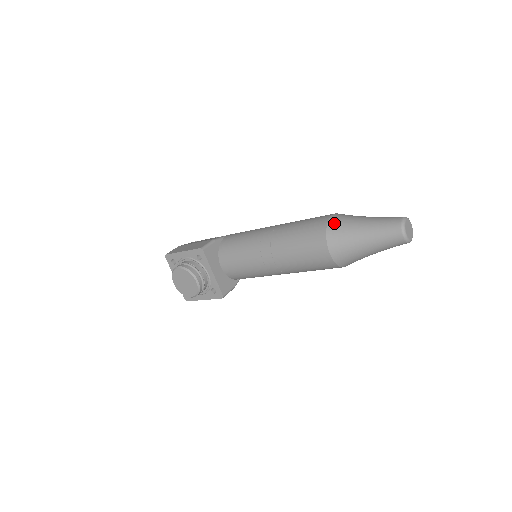
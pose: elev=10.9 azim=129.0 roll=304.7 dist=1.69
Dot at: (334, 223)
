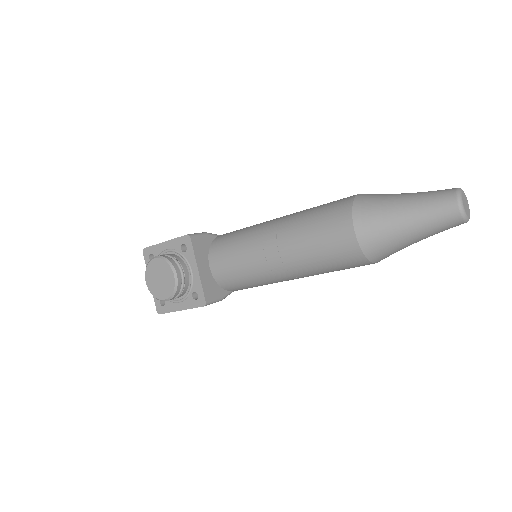
Dot at: (363, 197)
